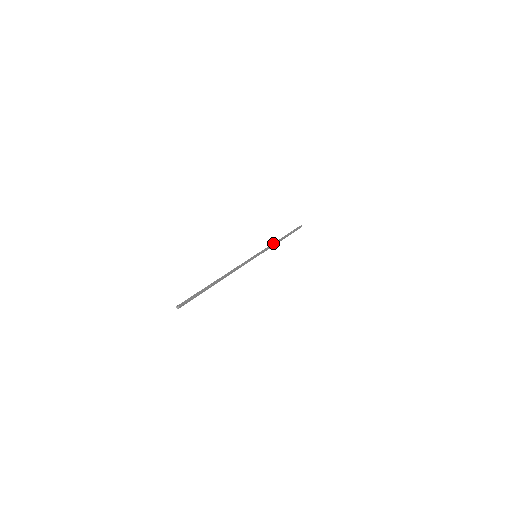
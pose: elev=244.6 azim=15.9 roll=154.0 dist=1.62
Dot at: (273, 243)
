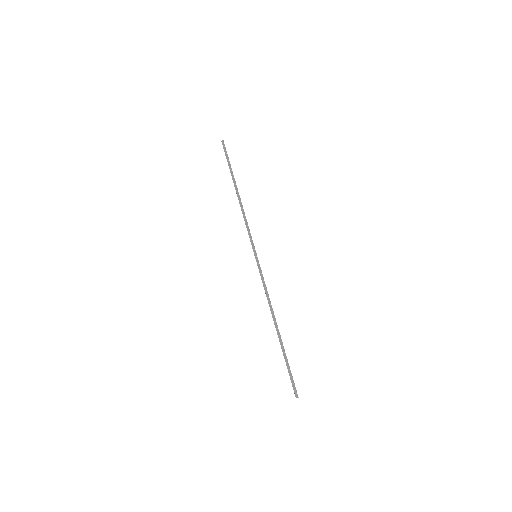
Dot at: occluded
